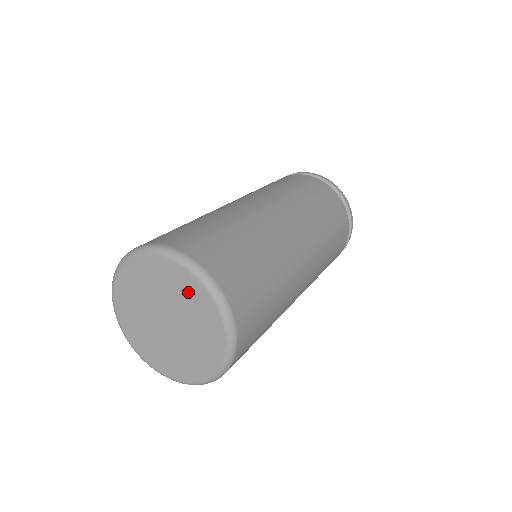
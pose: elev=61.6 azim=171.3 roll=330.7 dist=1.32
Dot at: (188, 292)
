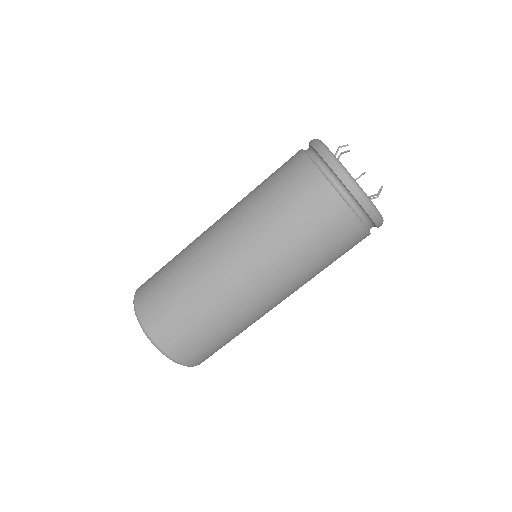
Dot at: occluded
